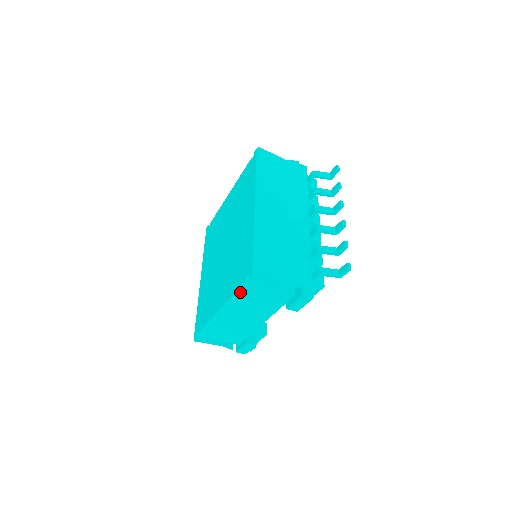
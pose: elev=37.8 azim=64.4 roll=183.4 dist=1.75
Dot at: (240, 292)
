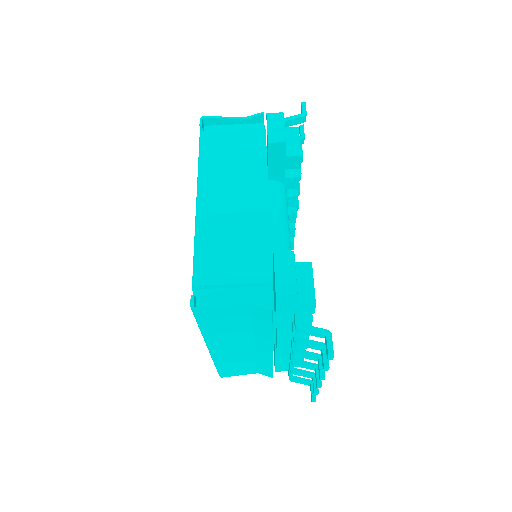
Dot at: (202, 151)
